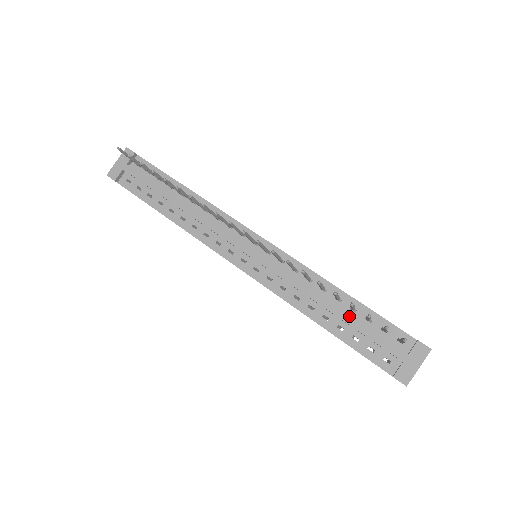
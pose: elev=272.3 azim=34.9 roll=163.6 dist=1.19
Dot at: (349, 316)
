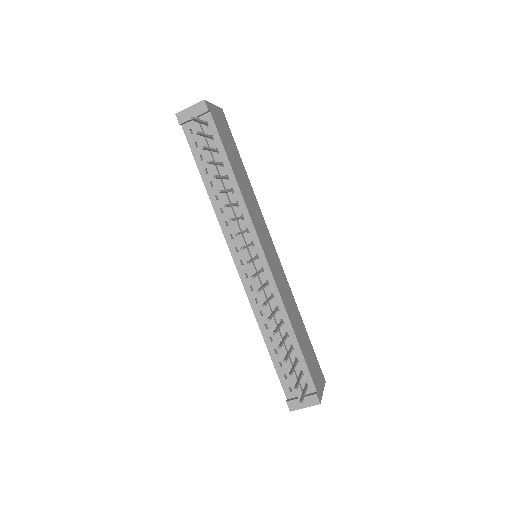
Dot at: (286, 351)
